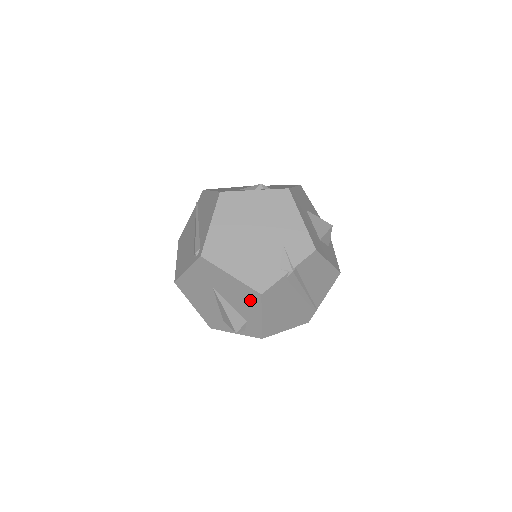
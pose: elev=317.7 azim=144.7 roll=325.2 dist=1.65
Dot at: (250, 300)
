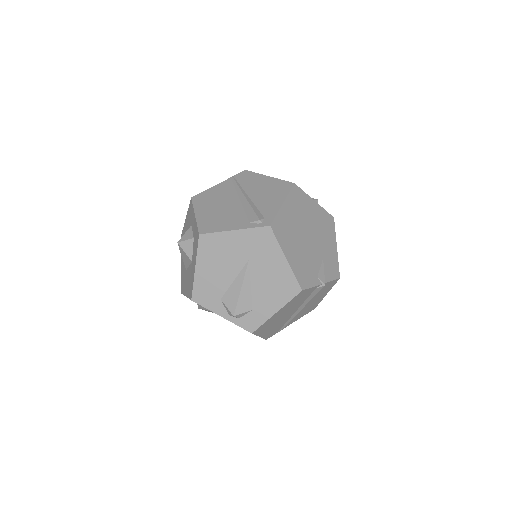
Dot at: (282, 290)
